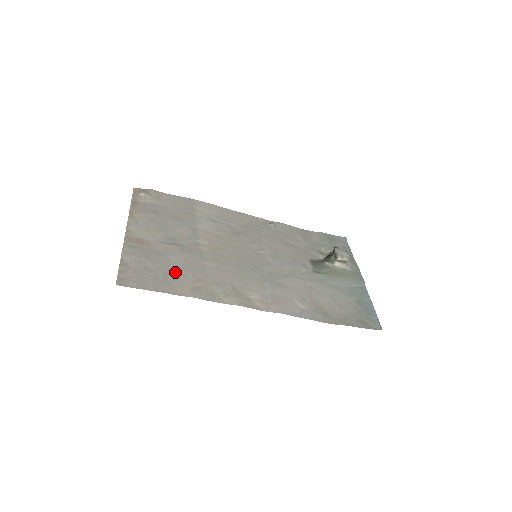
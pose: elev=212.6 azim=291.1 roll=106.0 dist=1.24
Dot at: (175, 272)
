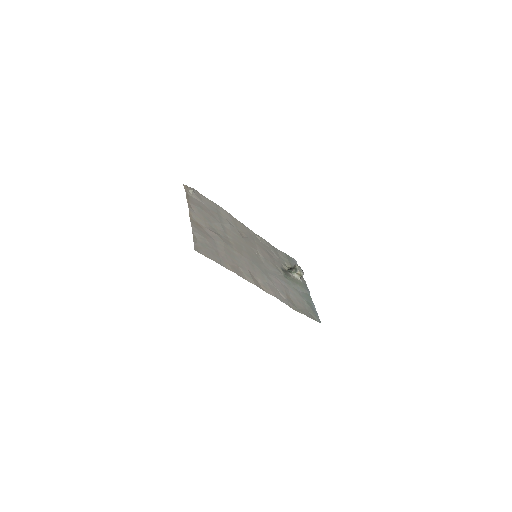
Dot at: (221, 252)
